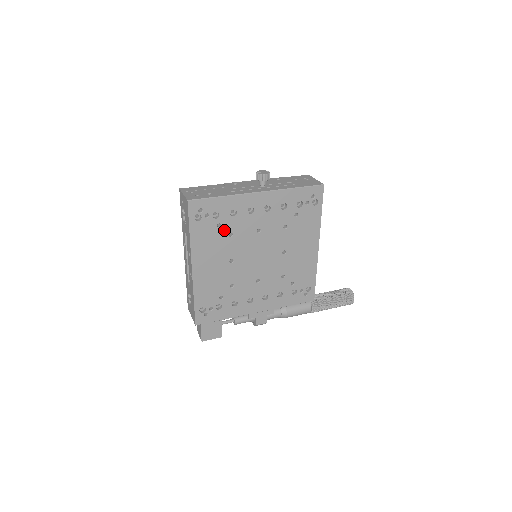
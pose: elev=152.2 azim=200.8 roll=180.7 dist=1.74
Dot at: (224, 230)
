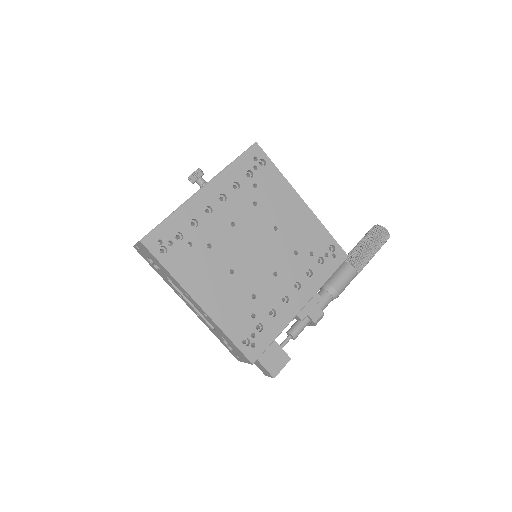
Dot at: (199, 246)
